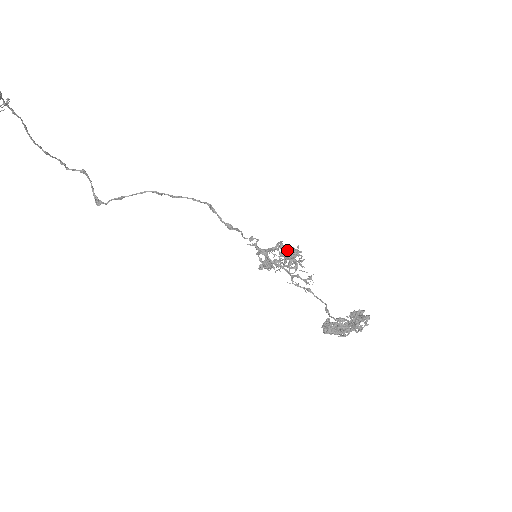
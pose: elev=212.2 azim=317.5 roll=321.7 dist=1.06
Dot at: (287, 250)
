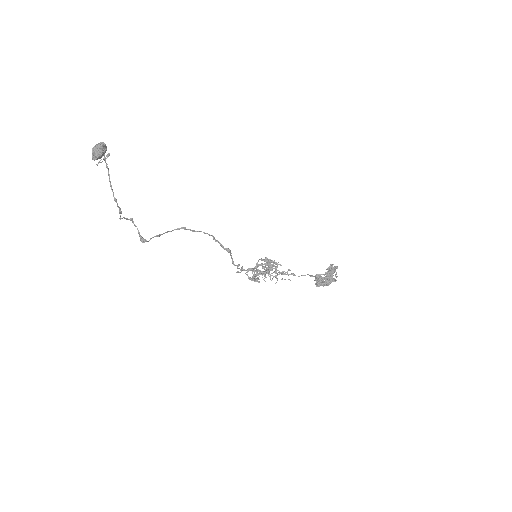
Dot at: (268, 259)
